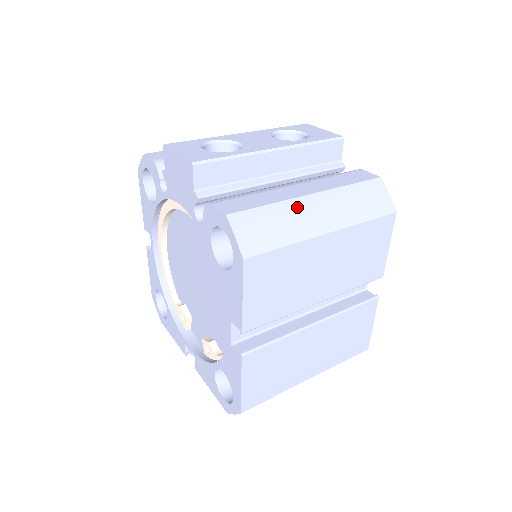
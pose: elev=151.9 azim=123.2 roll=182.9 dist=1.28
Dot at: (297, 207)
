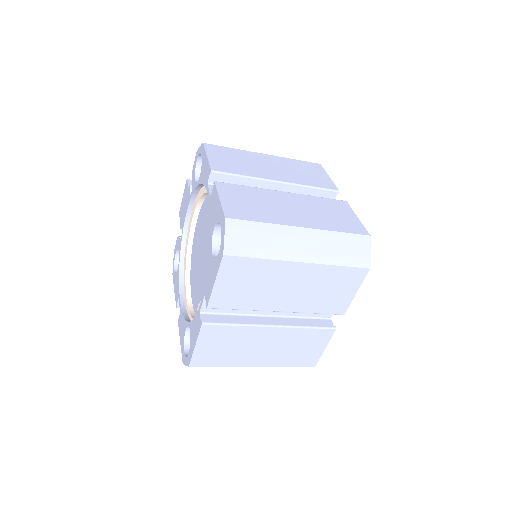
Dot at: occluded
